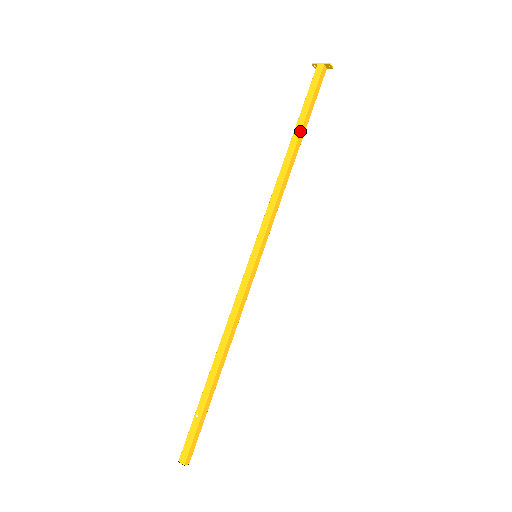
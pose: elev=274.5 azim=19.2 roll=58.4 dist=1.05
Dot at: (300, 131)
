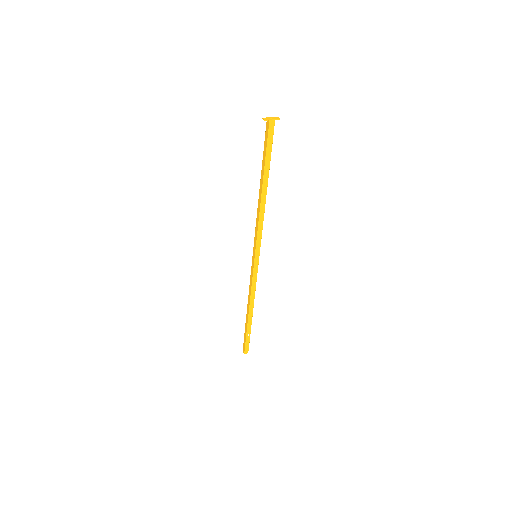
Dot at: (268, 176)
